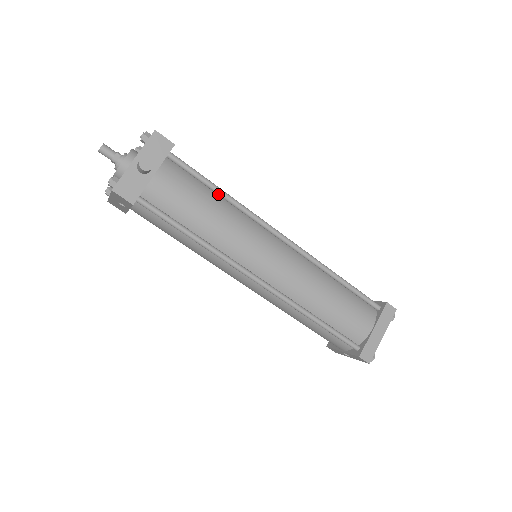
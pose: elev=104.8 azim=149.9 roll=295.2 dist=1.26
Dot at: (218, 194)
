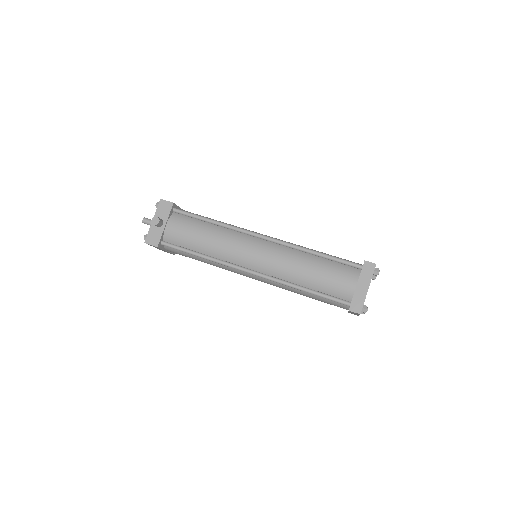
Dot at: (210, 223)
